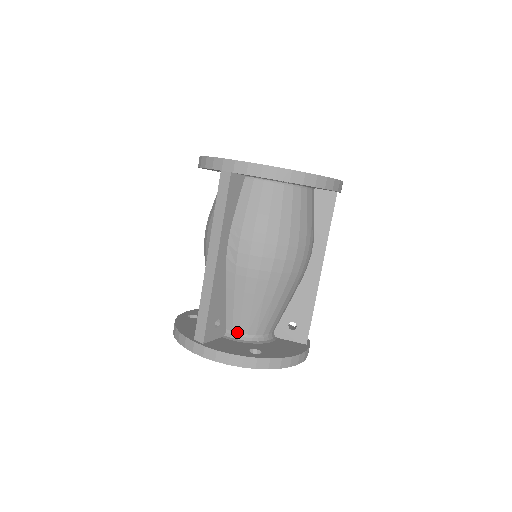
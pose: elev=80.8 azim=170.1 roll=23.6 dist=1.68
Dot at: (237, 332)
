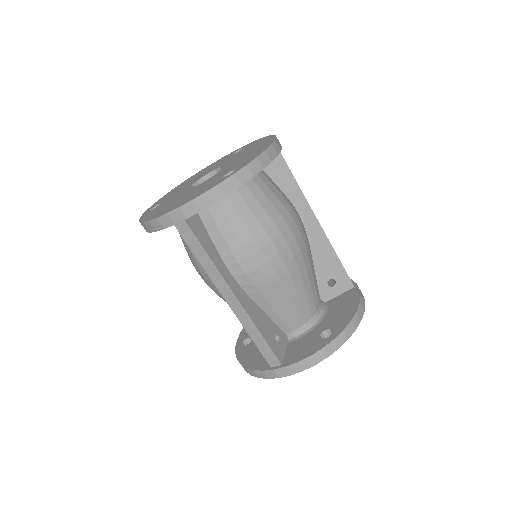
Dot at: (296, 329)
